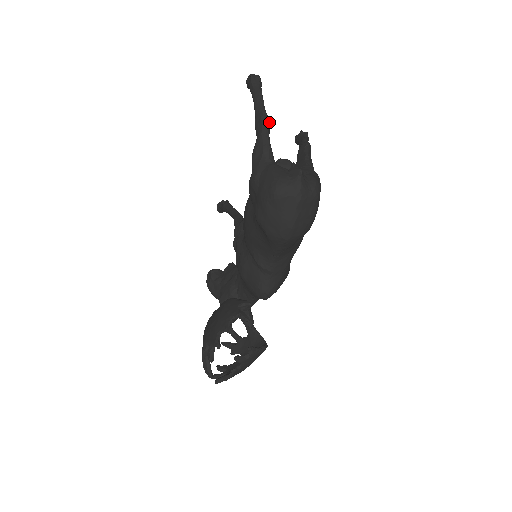
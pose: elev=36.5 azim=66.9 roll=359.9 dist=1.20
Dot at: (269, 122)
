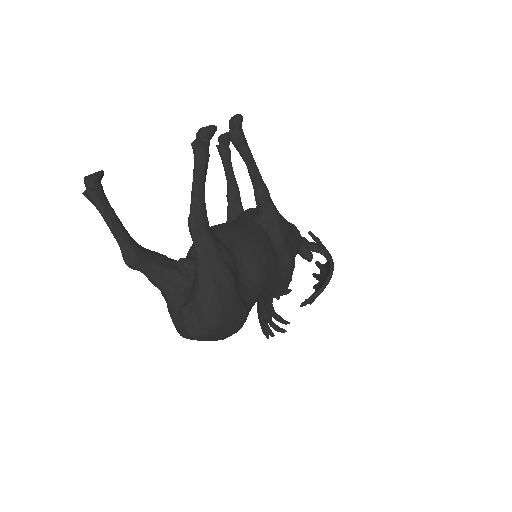
Dot at: (135, 256)
